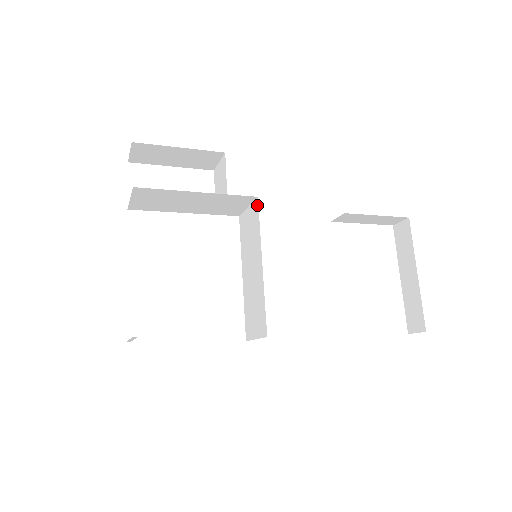
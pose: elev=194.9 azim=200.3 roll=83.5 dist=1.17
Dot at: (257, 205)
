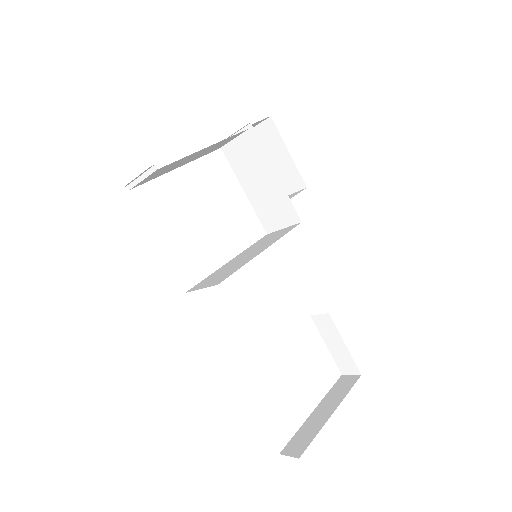
Dot at: (296, 225)
